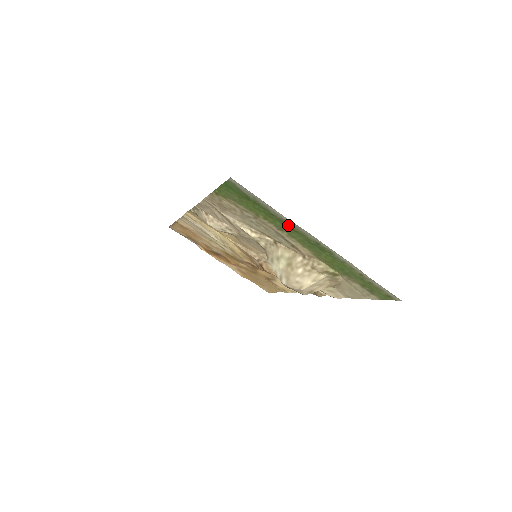
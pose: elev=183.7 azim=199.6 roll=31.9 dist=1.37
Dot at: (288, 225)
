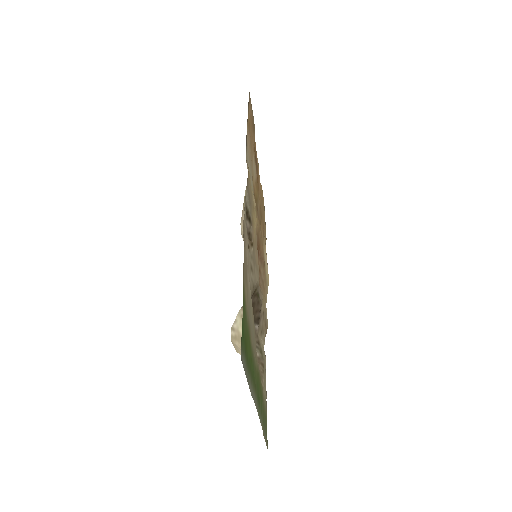
Dot at: (253, 381)
